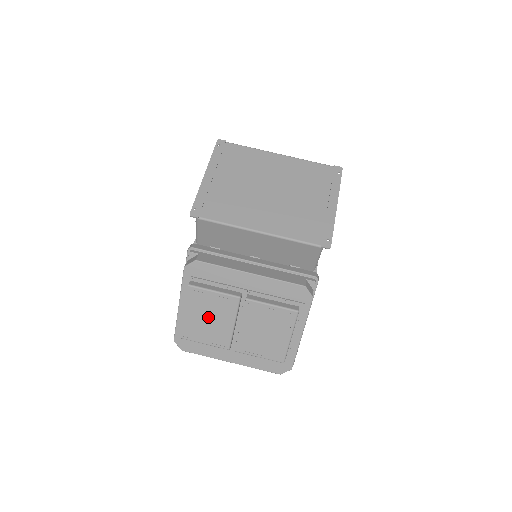
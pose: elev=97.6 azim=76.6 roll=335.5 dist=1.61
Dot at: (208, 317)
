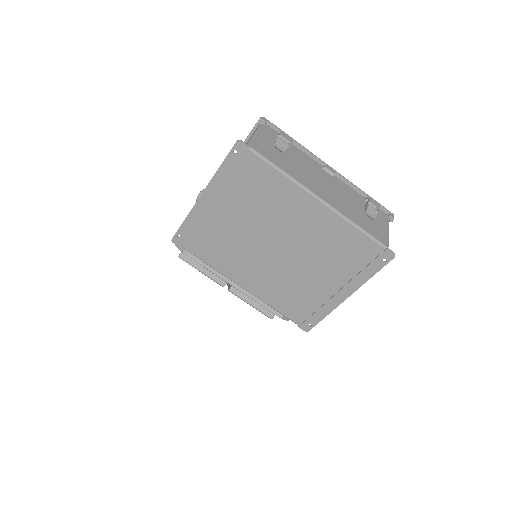
Dot at: occluded
